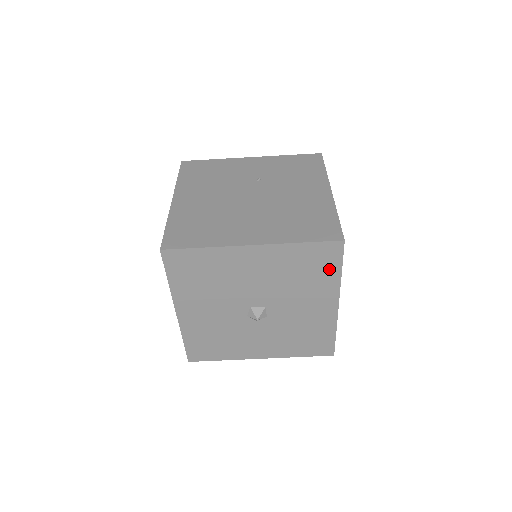
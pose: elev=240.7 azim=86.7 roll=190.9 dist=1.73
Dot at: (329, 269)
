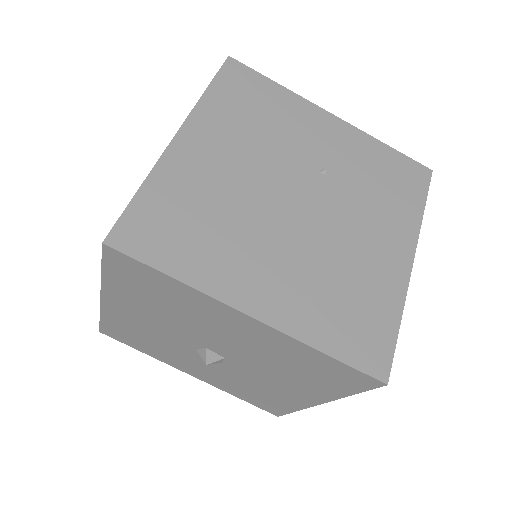
Dot at: (338, 385)
